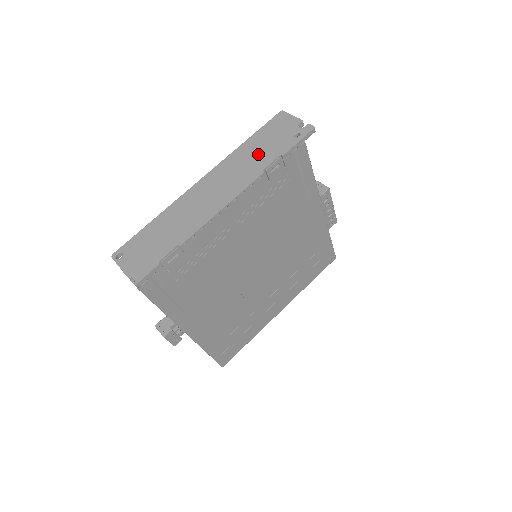
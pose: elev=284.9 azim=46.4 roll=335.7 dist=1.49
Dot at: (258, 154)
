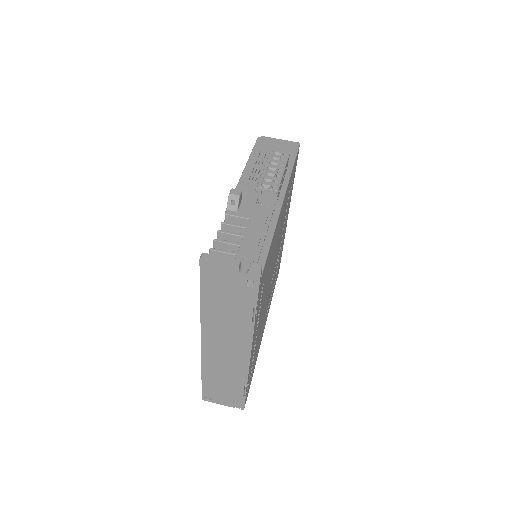
Dot at: (229, 311)
